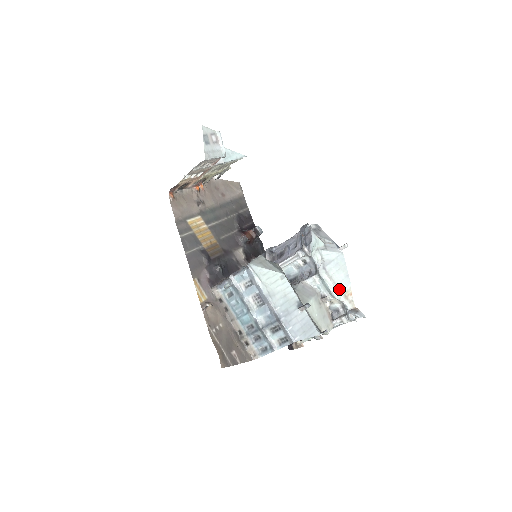
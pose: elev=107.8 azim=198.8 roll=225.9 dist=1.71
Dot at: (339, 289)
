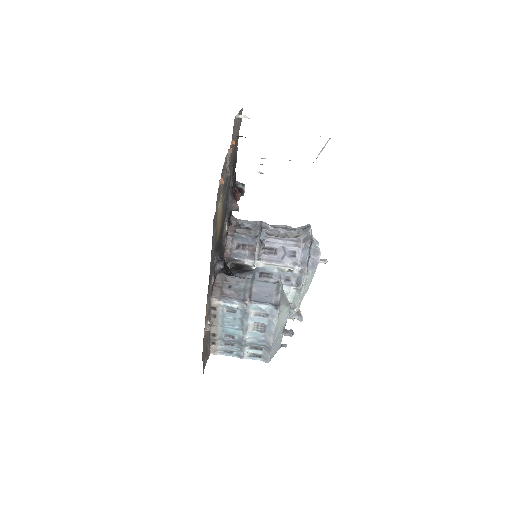
Dot at: occluded
